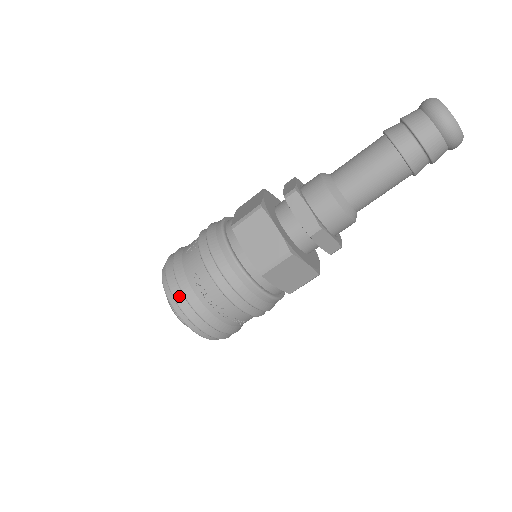
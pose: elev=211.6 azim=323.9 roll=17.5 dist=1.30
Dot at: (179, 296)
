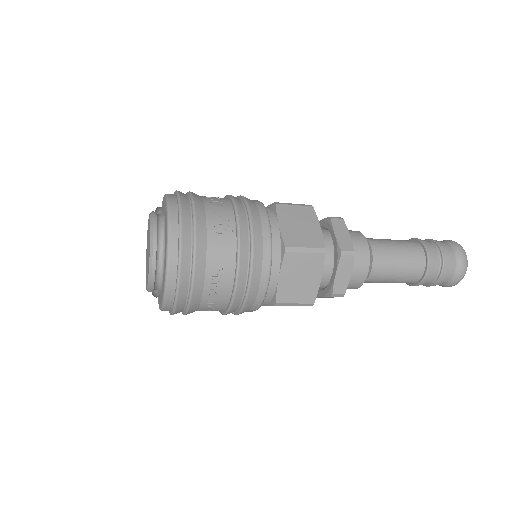
Dot at: (185, 279)
